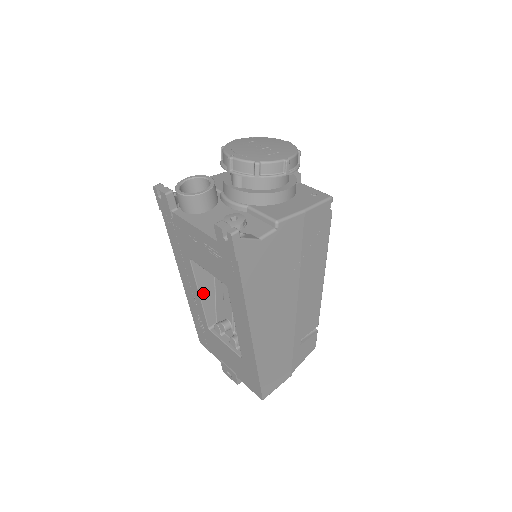
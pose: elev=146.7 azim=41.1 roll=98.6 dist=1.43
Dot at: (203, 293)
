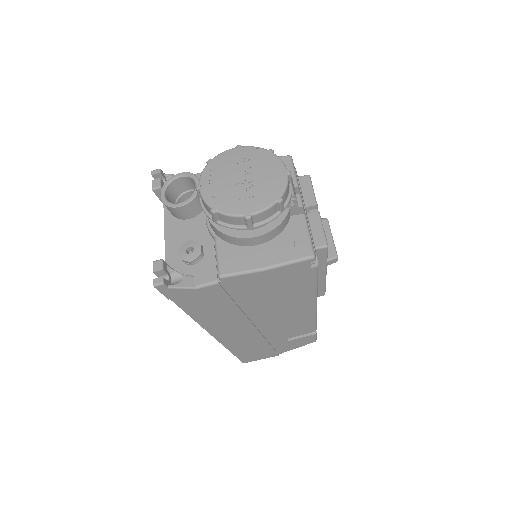
Dot at: occluded
